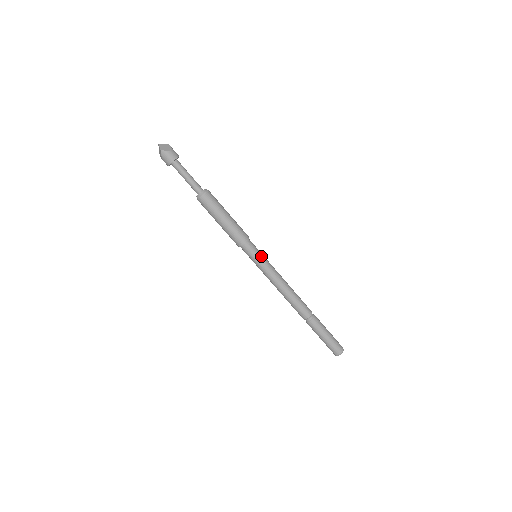
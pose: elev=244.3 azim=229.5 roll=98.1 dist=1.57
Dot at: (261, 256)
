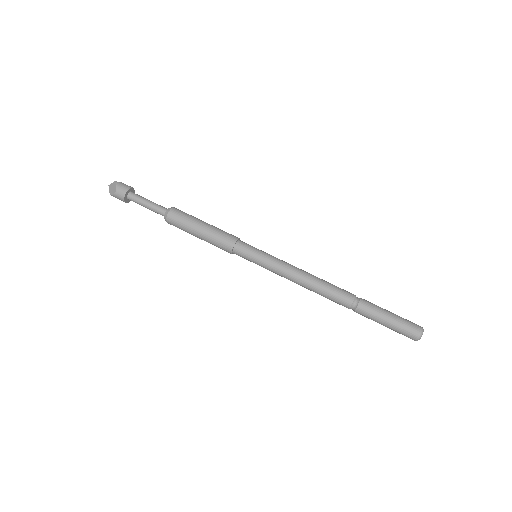
Dot at: (257, 258)
